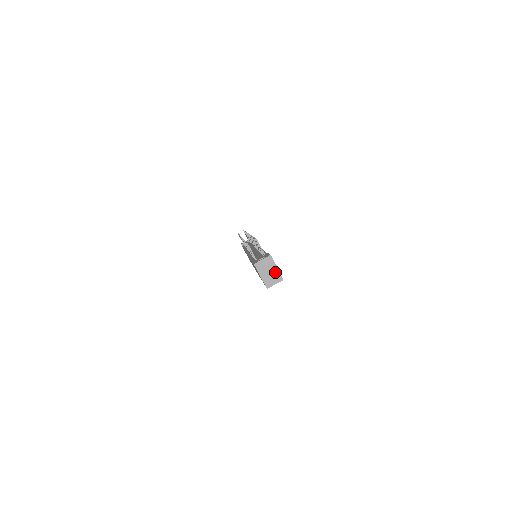
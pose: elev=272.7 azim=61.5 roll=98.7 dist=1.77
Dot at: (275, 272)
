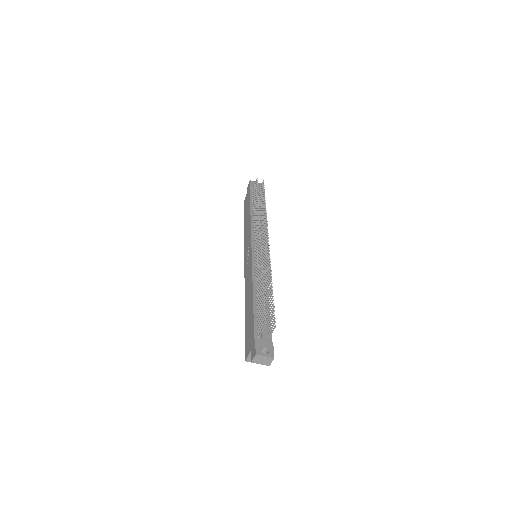
Dot at: occluded
